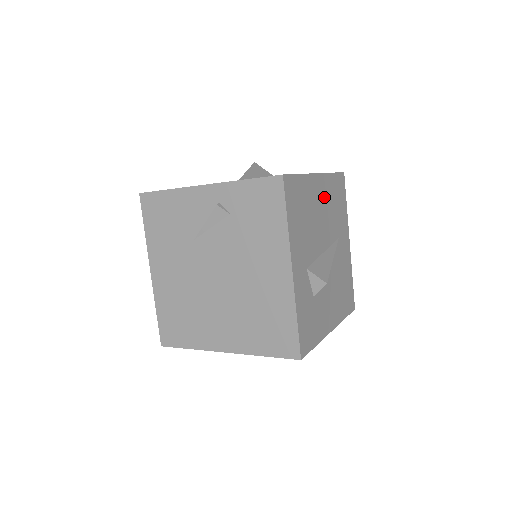
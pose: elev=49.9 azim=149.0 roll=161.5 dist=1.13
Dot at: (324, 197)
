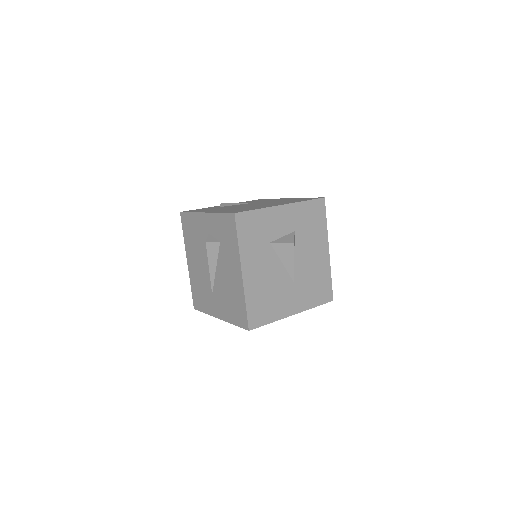
Dot at: occluded
